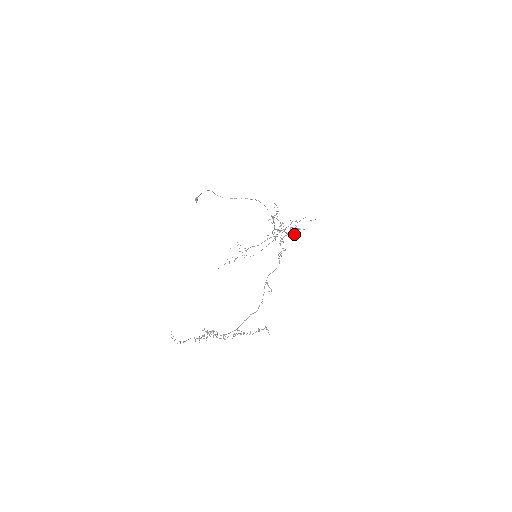
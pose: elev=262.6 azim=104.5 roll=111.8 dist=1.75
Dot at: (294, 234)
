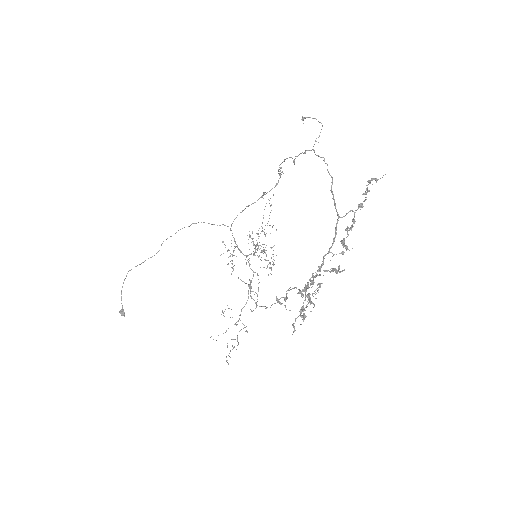
Dot at: (272, 247)
